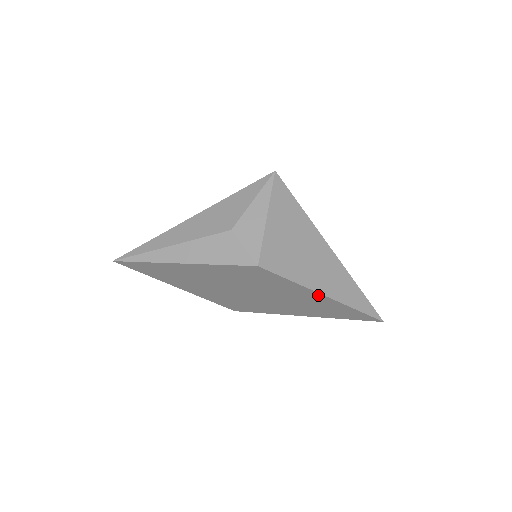
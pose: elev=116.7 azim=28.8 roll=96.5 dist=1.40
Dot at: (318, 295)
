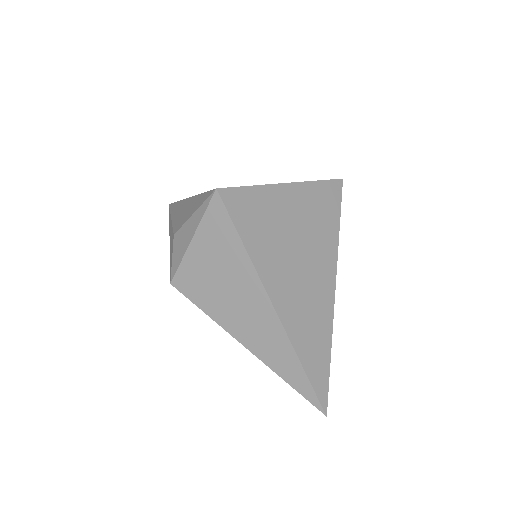
Dot at: (242, 340)
